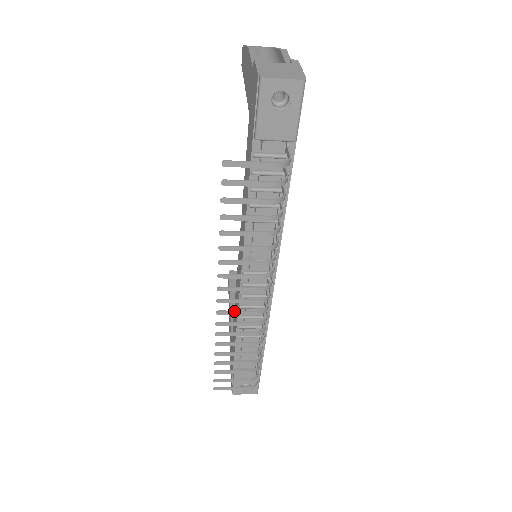
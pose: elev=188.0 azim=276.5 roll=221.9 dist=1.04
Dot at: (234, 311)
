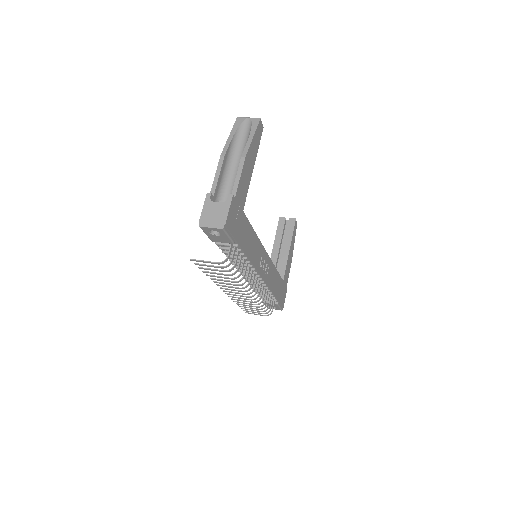
Dot at: (235, 295)
